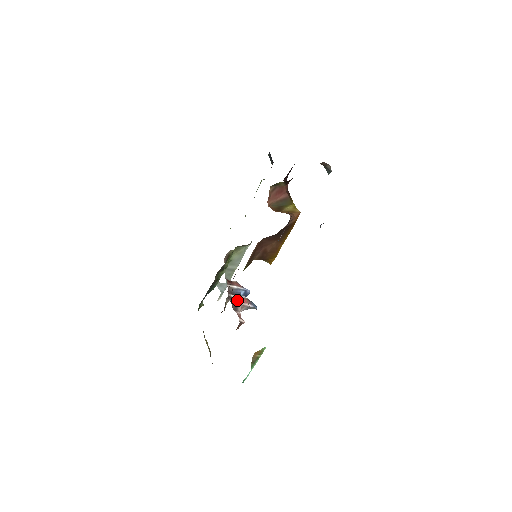
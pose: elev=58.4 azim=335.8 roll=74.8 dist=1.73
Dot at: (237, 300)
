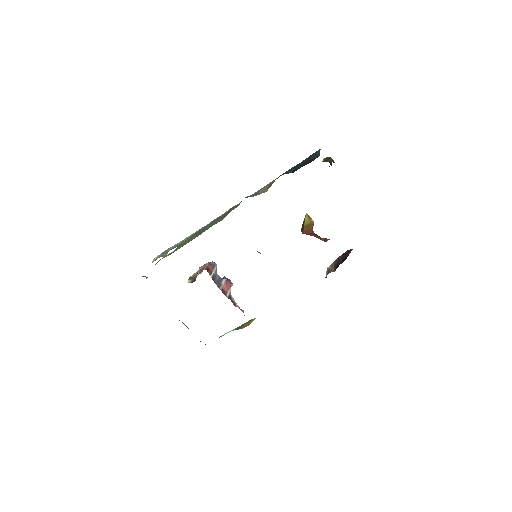
Dot at: (225, 289)
